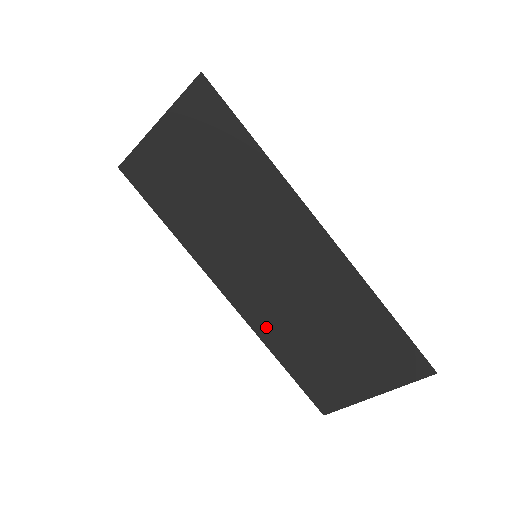
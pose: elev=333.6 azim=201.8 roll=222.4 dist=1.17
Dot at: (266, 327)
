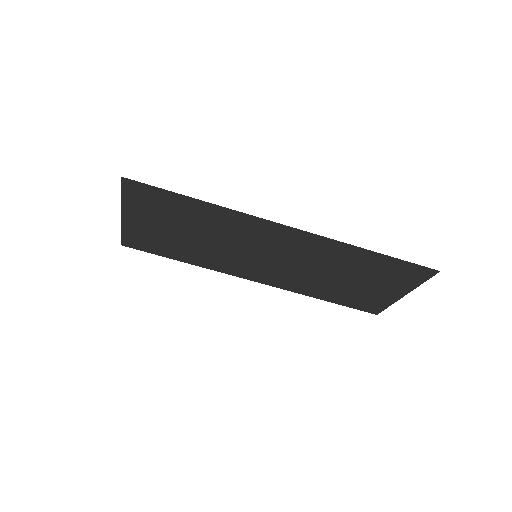
Dot at: (297, 287)
